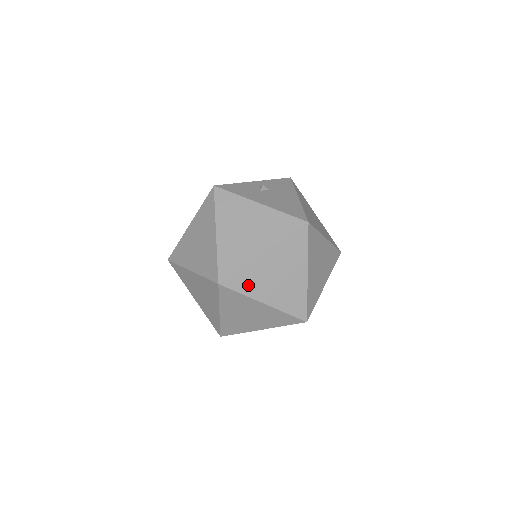
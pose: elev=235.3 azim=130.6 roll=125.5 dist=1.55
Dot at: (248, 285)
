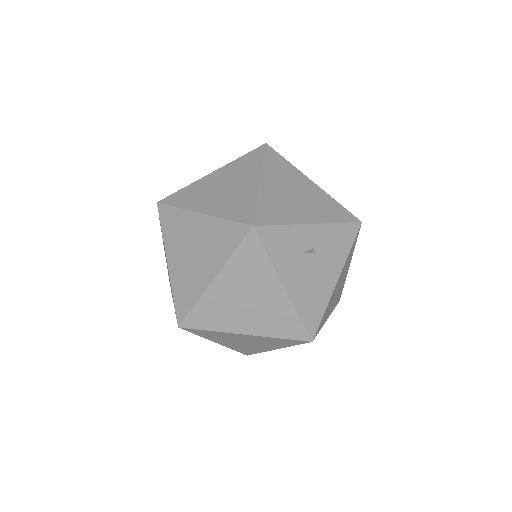
Dot at: (209, 335)
